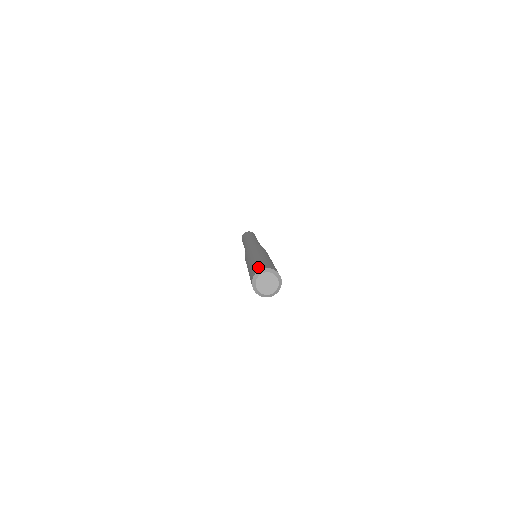
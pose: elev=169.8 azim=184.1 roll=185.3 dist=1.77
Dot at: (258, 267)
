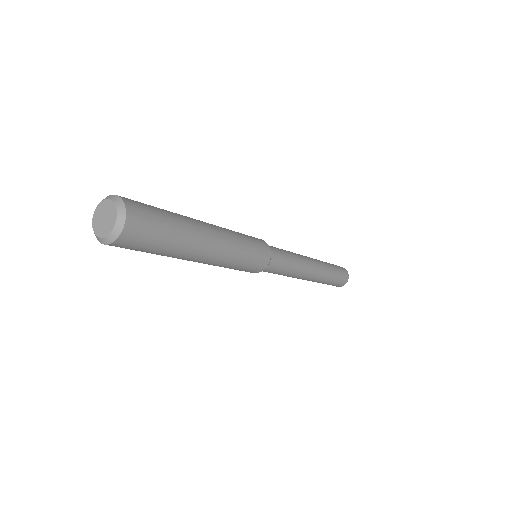
Dot at: occluded
